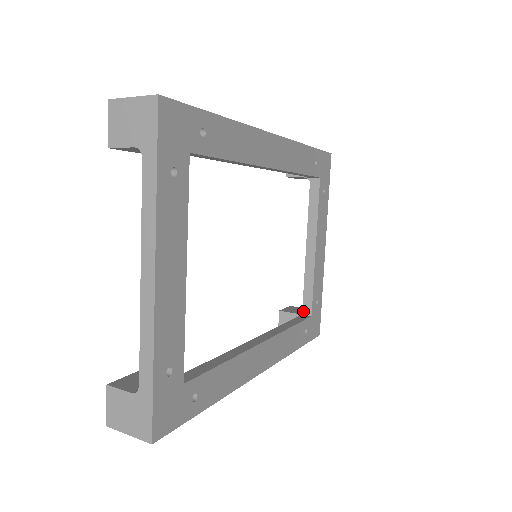
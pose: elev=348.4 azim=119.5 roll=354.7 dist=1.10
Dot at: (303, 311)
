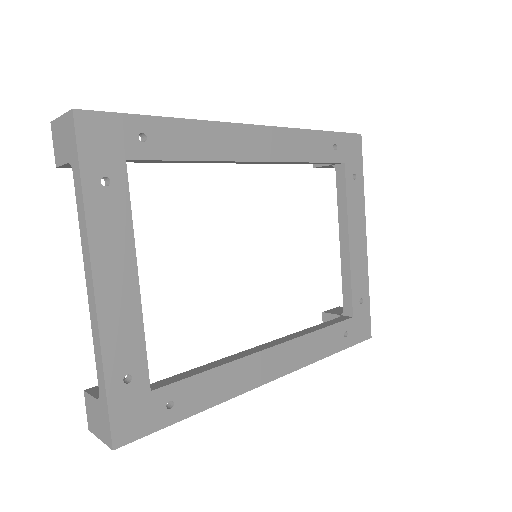
Dot at: (344, 312)
